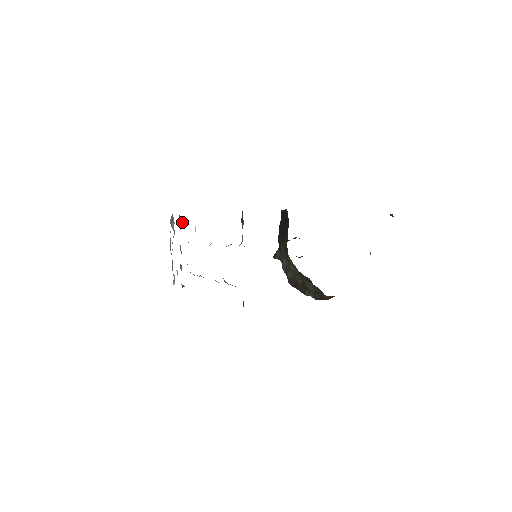
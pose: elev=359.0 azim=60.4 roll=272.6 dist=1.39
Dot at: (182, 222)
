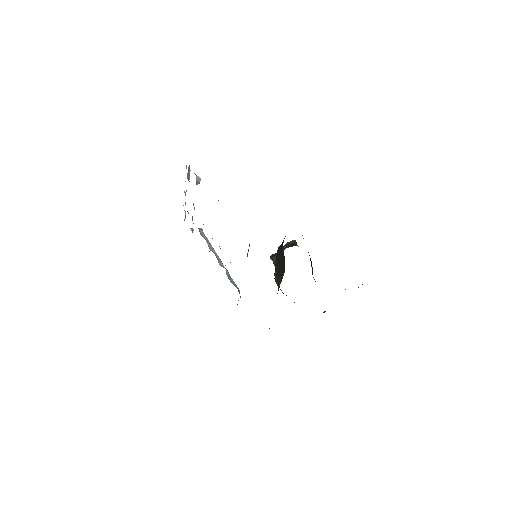
Dot at: (198, 183)
